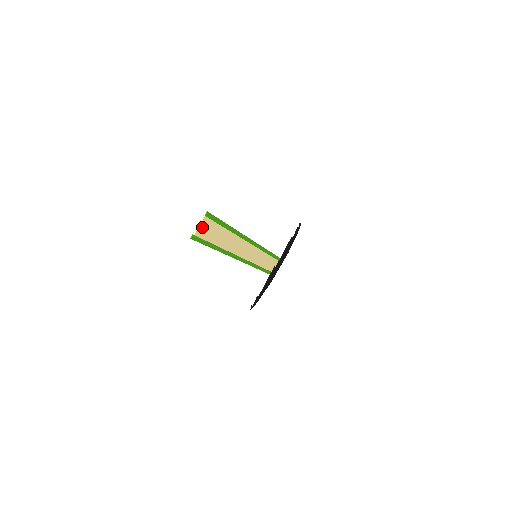
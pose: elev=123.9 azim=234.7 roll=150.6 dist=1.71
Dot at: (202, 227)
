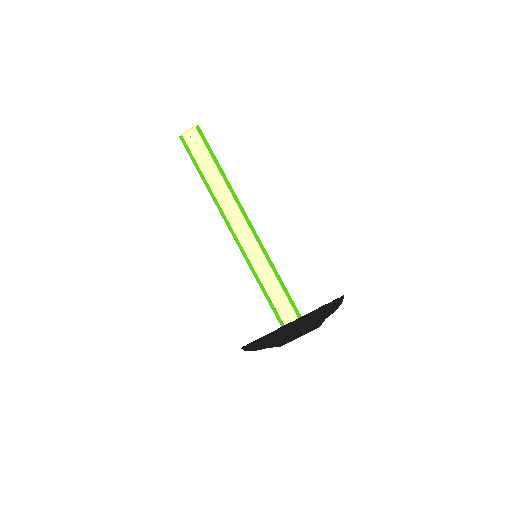
Dot at: (191, 135)
